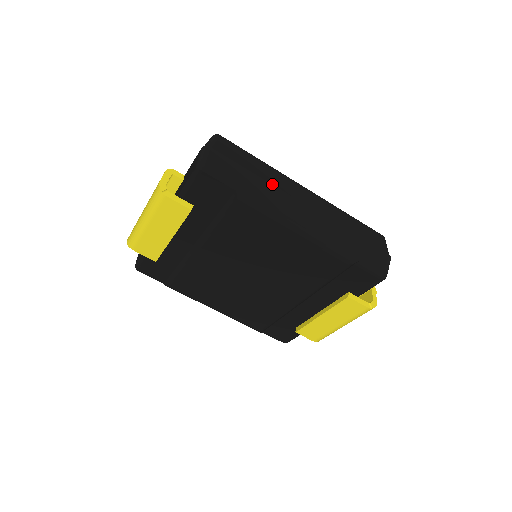
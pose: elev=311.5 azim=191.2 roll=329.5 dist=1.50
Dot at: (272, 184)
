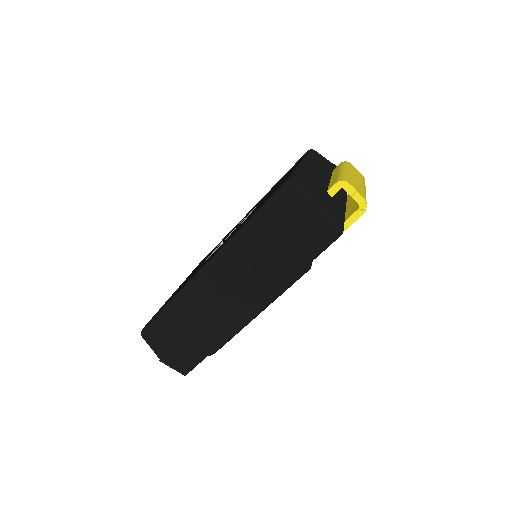
Dot at: (202, 317)
